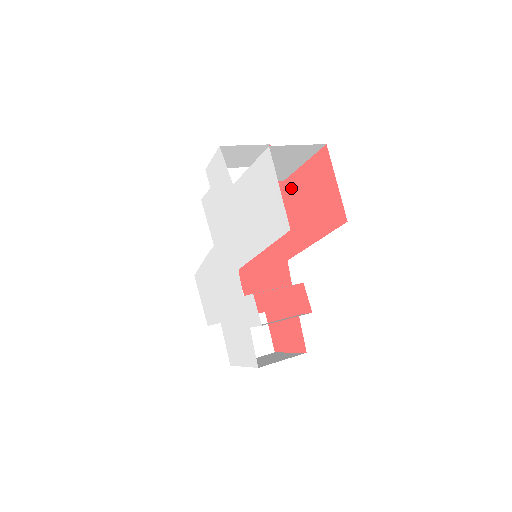
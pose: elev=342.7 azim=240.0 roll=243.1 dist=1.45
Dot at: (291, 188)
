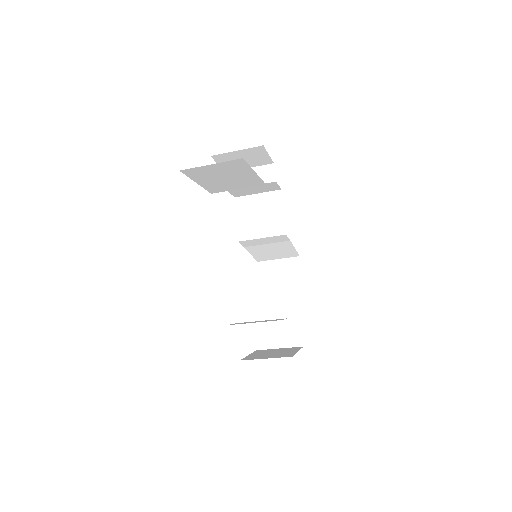
Dot at: occluded
